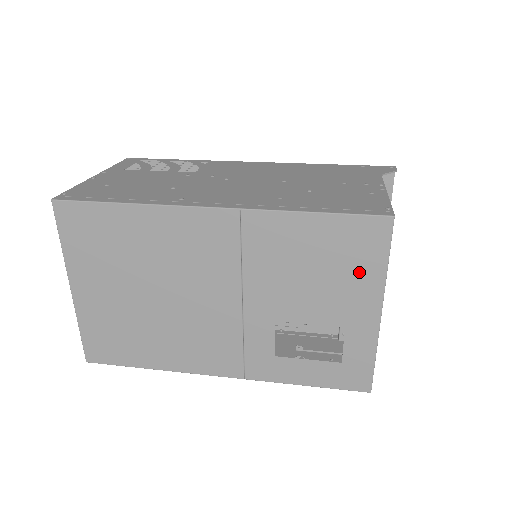
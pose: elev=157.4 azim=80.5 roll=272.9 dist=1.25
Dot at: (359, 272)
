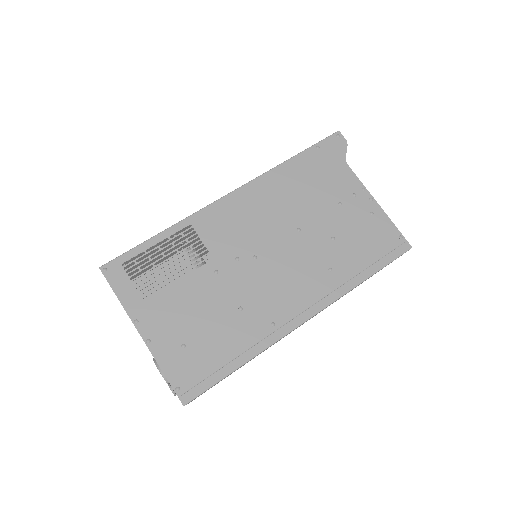
Dot at: occluded
